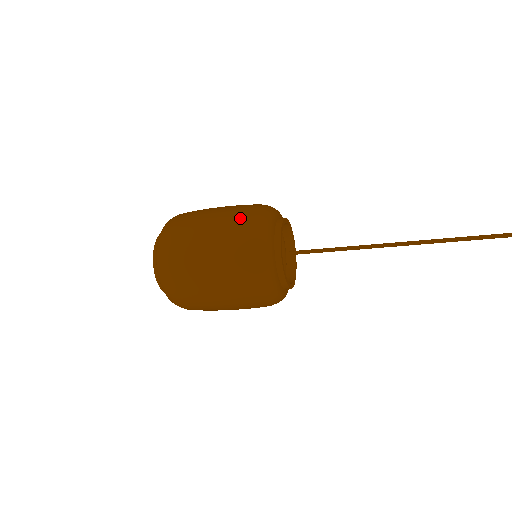
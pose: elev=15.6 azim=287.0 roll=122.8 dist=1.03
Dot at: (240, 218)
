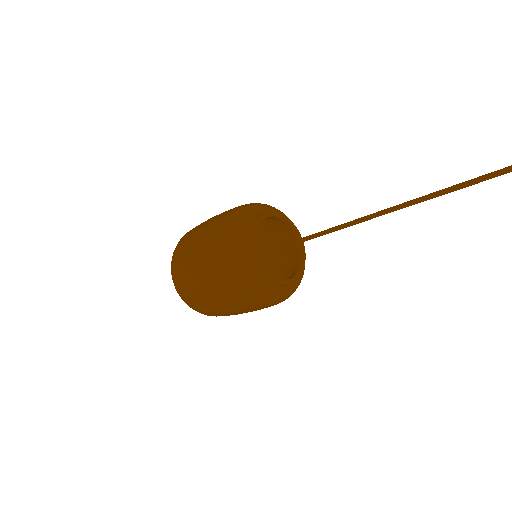
Dot at: occluded
